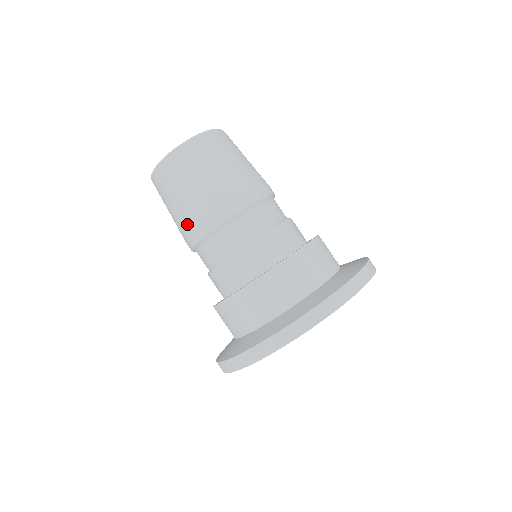
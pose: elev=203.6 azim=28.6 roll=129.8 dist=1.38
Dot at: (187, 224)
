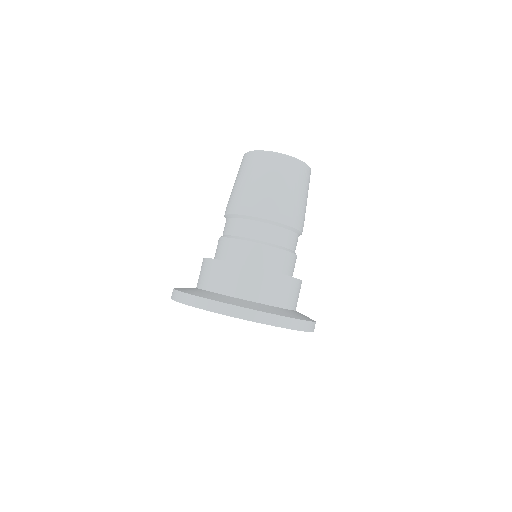
Dot at: (231, 199)
